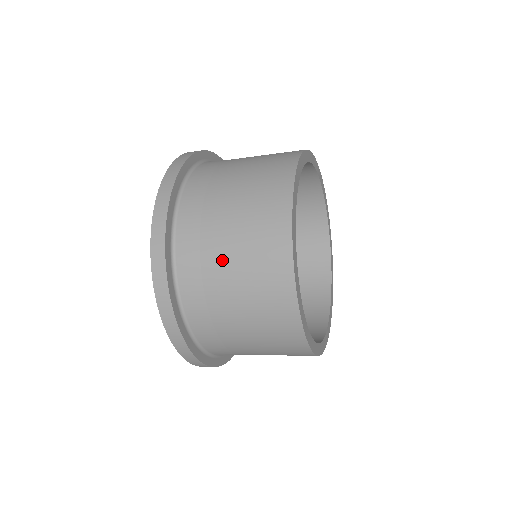
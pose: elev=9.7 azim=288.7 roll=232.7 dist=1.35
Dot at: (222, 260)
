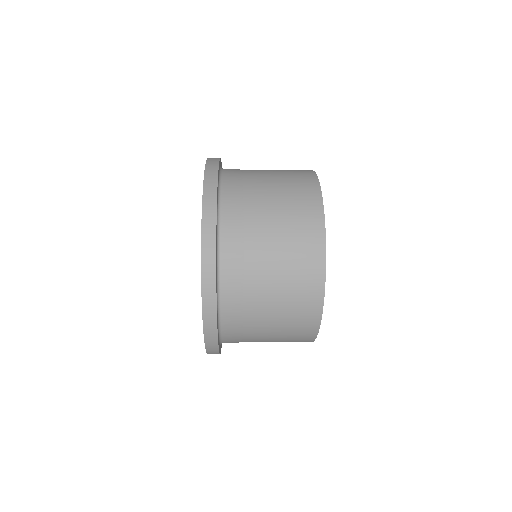
Dot at: (264, 217)
